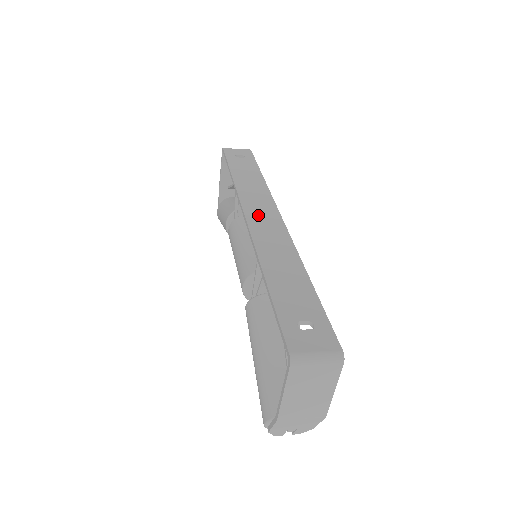
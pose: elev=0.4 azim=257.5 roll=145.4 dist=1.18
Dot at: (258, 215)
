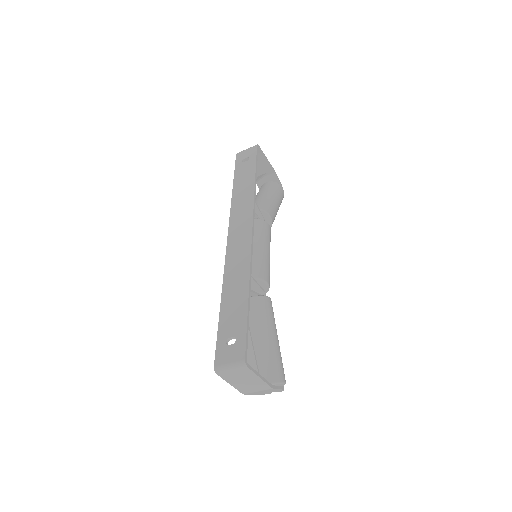
Dot at: (236, 234)
